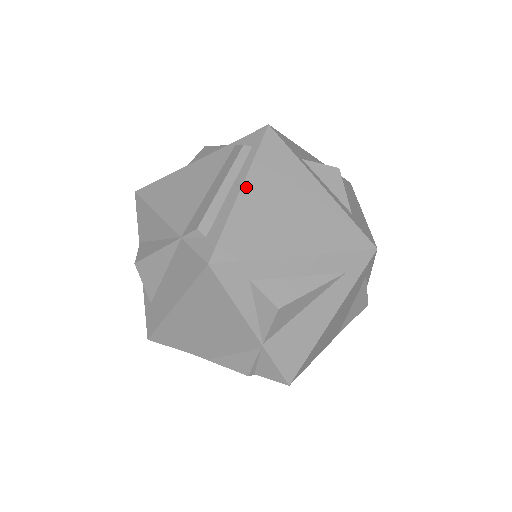
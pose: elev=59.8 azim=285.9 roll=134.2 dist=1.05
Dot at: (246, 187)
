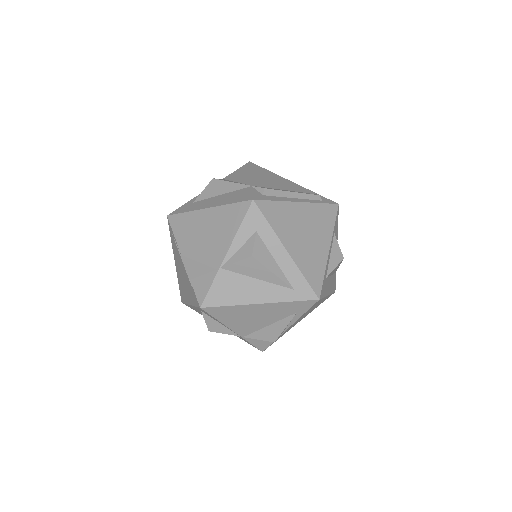
Dot at: (302, 205)
